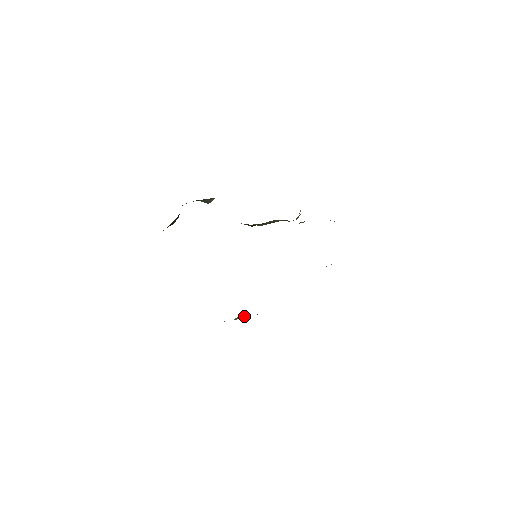
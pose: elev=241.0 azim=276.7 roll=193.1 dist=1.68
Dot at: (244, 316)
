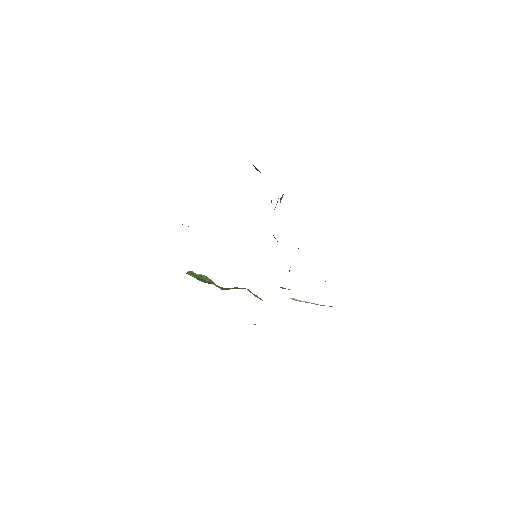
Dot at: (206, 280)
